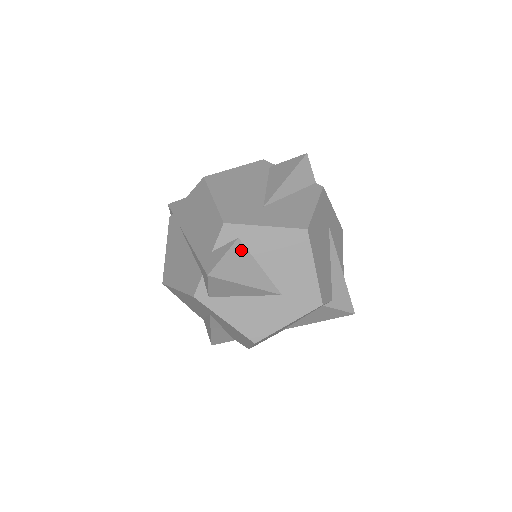
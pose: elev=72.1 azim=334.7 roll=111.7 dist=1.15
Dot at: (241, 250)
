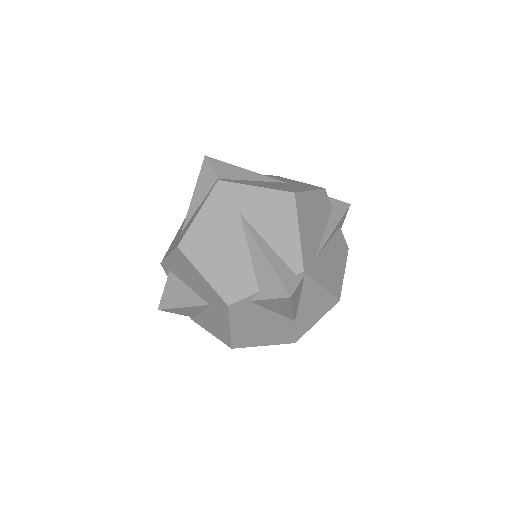
Dot at: (173, 279)
